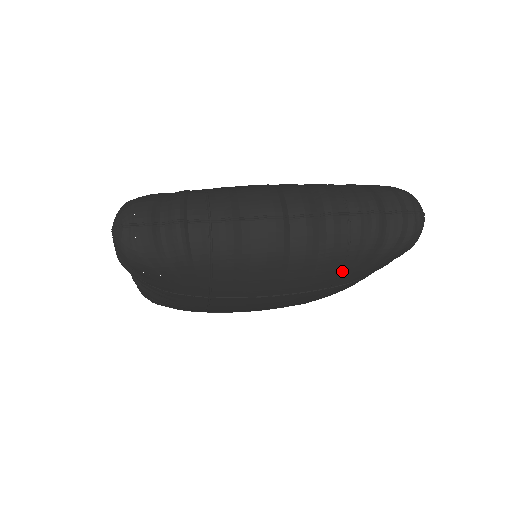
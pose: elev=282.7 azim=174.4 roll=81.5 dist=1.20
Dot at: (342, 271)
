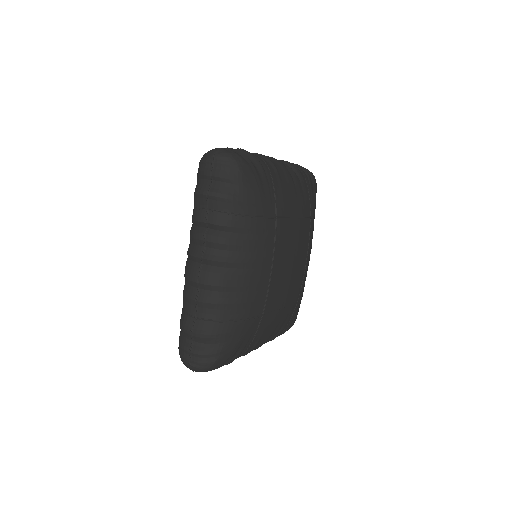
Dot at: (309, 192)
